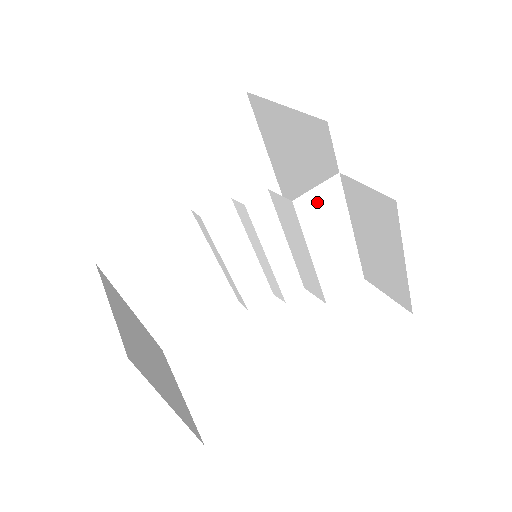
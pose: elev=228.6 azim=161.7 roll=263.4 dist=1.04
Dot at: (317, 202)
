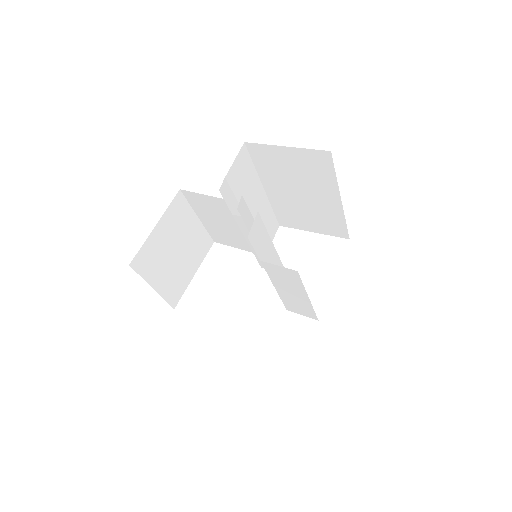
Dot at: (280, 271)
